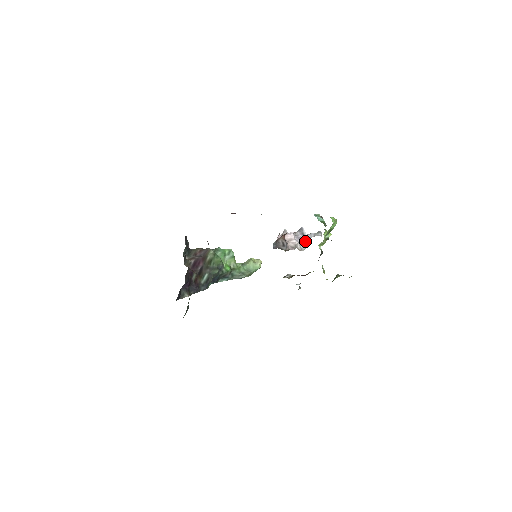
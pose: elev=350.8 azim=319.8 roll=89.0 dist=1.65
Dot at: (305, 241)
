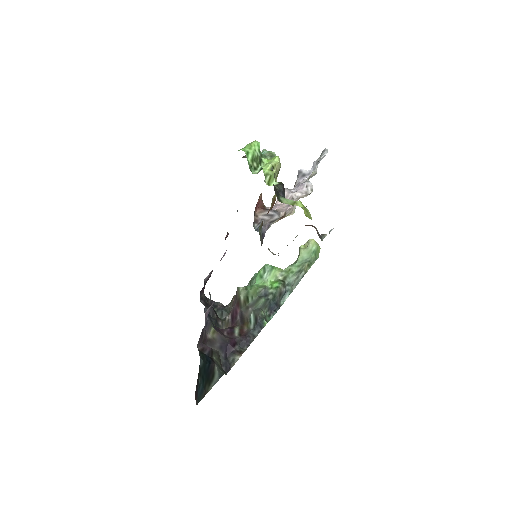
Dot at: (306, 181)
